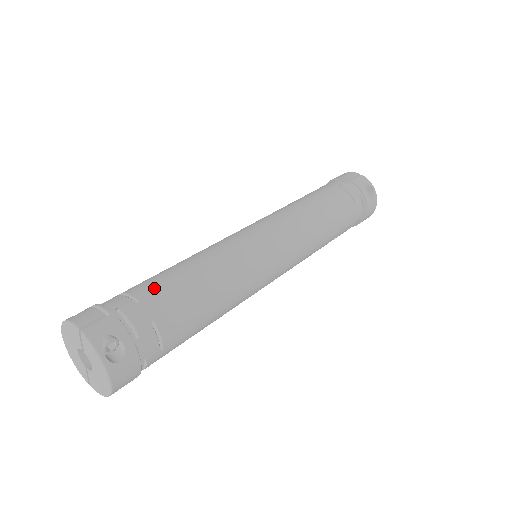
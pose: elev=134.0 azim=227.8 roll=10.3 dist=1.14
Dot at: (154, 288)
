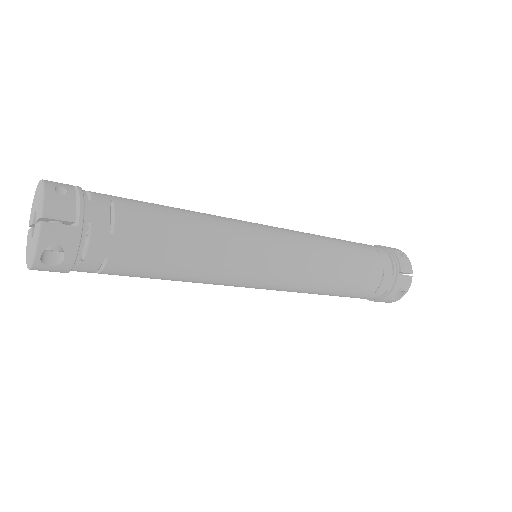
Dot at: (138, 231)
